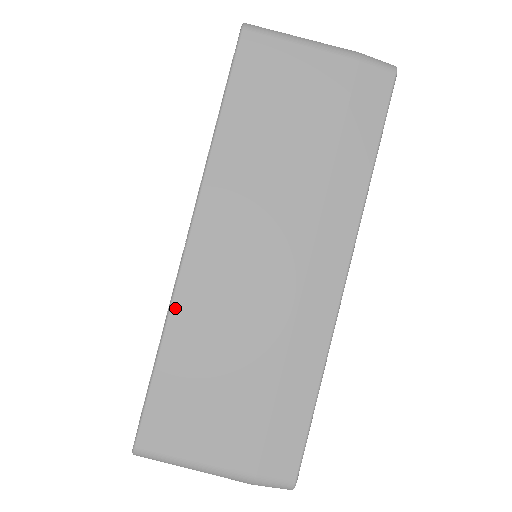
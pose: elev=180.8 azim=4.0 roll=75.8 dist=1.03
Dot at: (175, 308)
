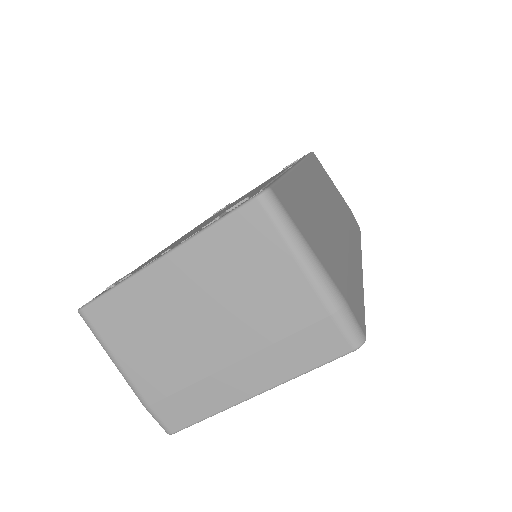
Dot at: (294, 173)
